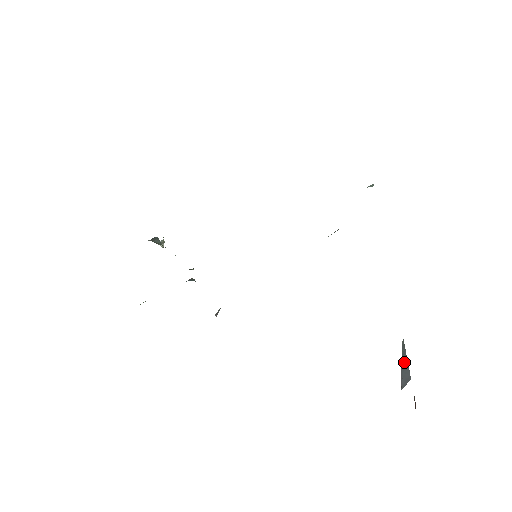
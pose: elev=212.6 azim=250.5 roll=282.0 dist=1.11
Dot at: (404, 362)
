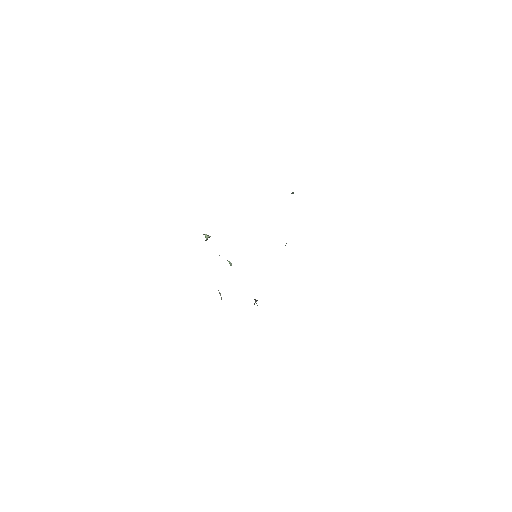
Dot at: occluded
